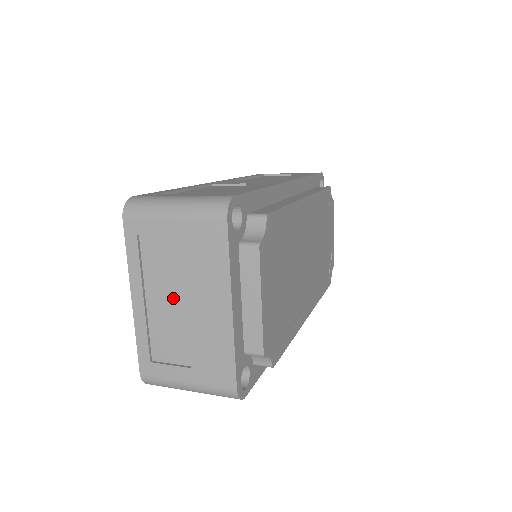
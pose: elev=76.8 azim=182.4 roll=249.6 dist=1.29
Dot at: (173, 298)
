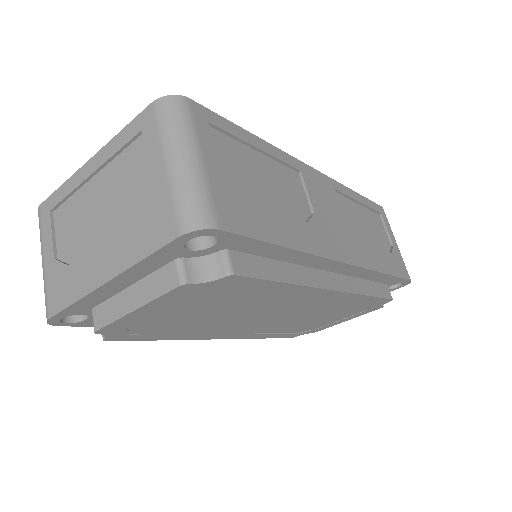
Dot at: (102, 207)
